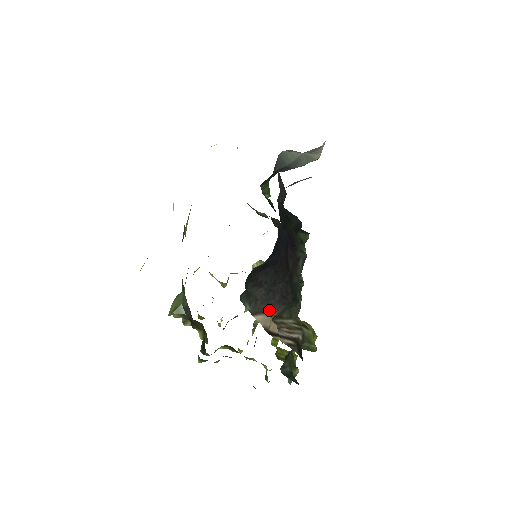
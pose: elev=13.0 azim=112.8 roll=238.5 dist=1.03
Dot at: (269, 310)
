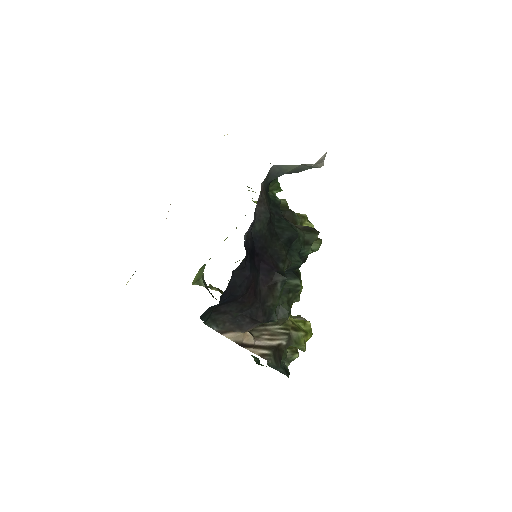
Dot at: (240, 328)
